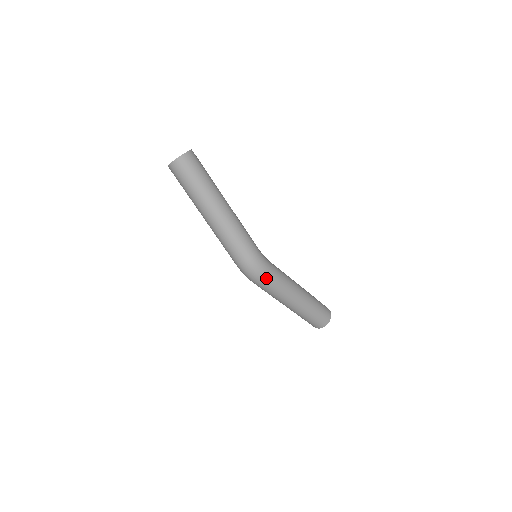
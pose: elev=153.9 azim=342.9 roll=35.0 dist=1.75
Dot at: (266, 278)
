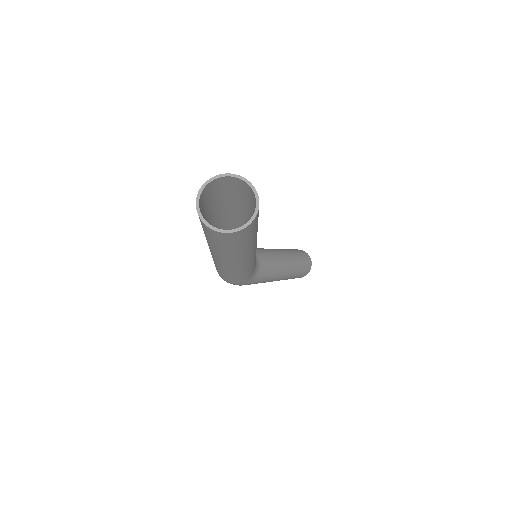
Dot at: occluded
